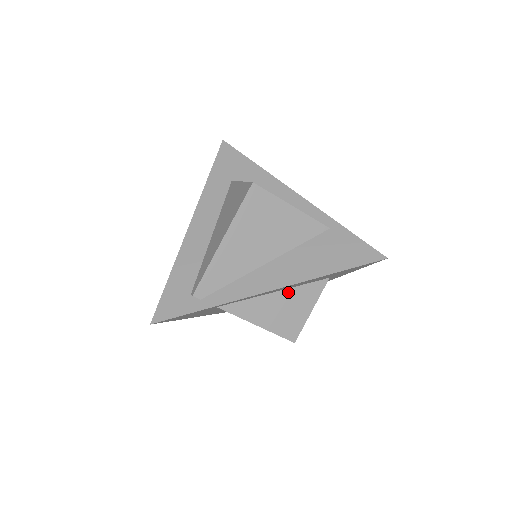
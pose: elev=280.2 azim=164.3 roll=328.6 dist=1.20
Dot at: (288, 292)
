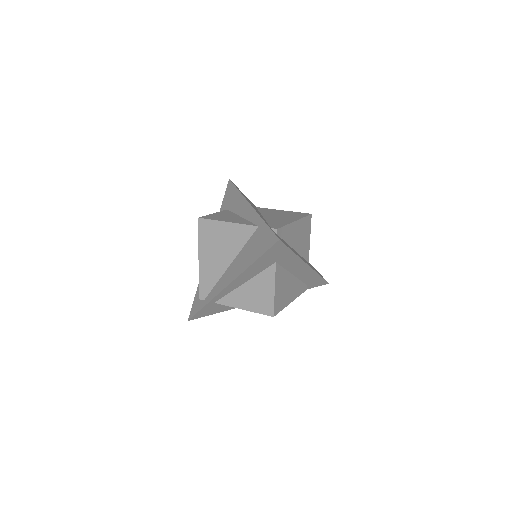
Dot at: (252, 281)
